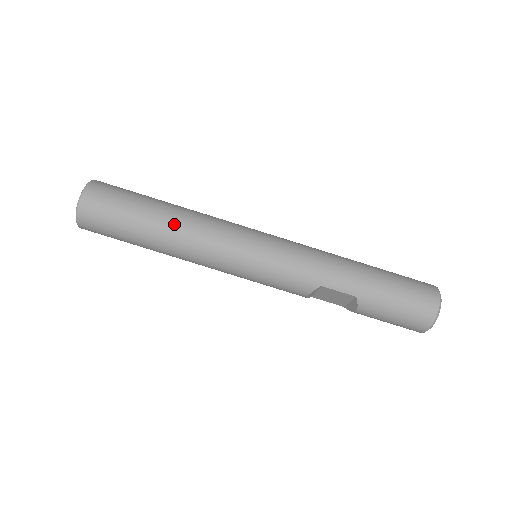
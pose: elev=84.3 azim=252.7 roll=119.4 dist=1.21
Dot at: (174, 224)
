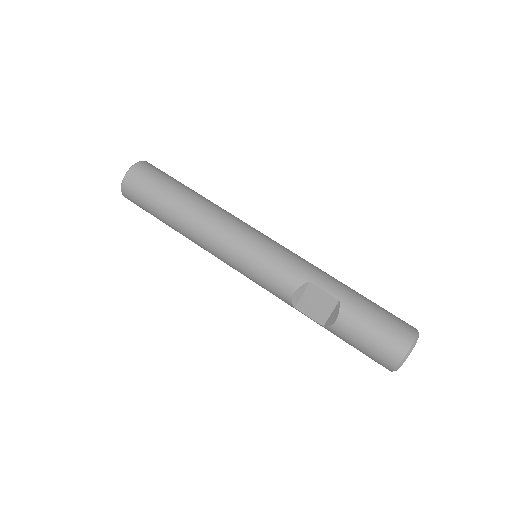
Dot at: (201, 200)
